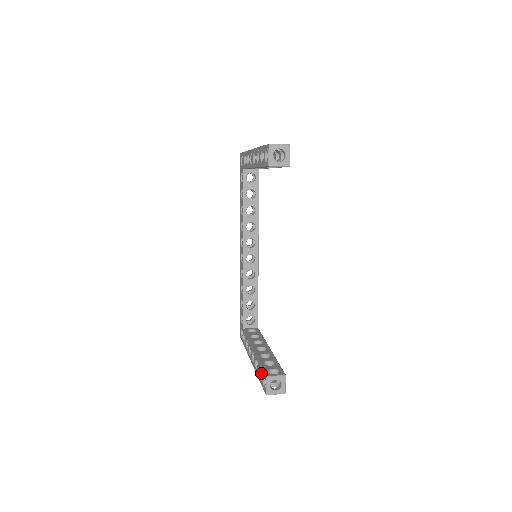
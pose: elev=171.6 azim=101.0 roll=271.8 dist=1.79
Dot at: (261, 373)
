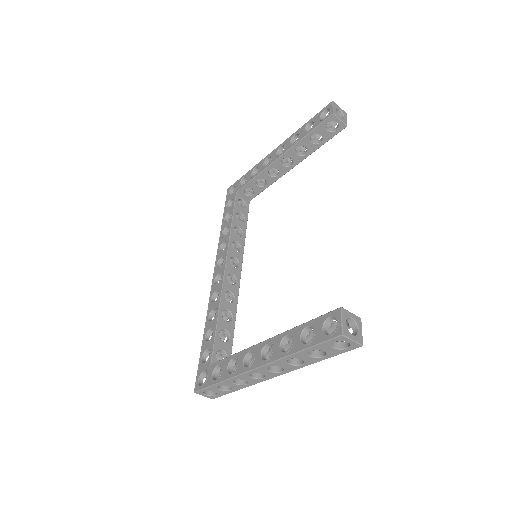
Dot at: (314, 327)
